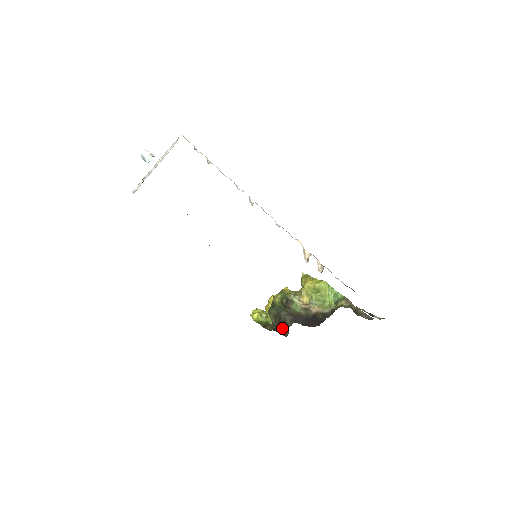
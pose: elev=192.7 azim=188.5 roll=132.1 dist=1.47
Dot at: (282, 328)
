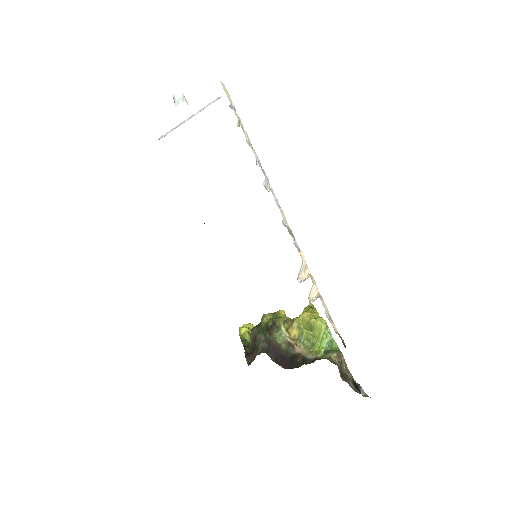
Dot at: (251, 353)
